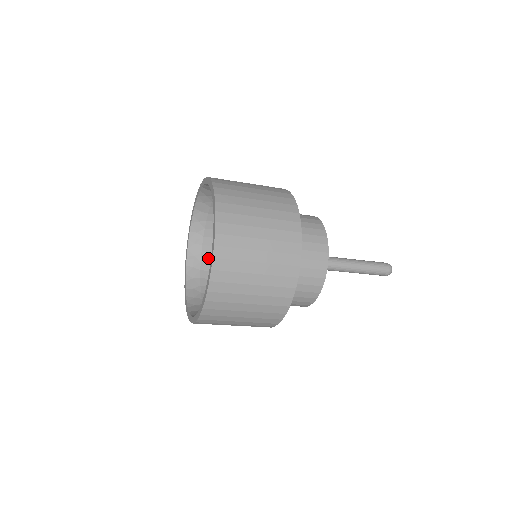
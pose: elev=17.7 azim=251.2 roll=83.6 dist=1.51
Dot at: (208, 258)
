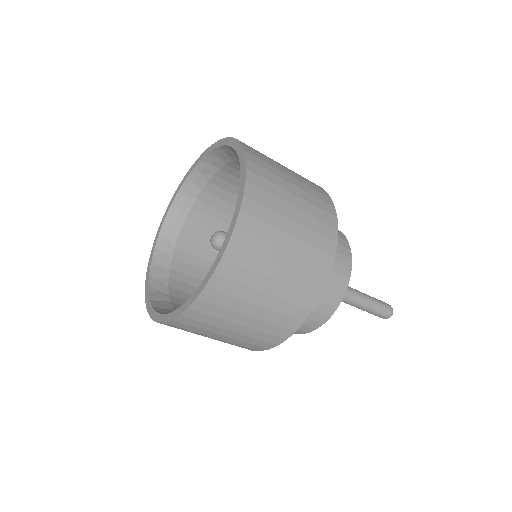
Dot at: (202, 206)
